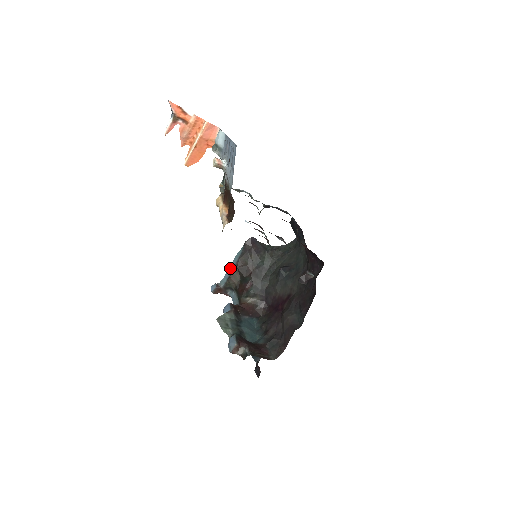
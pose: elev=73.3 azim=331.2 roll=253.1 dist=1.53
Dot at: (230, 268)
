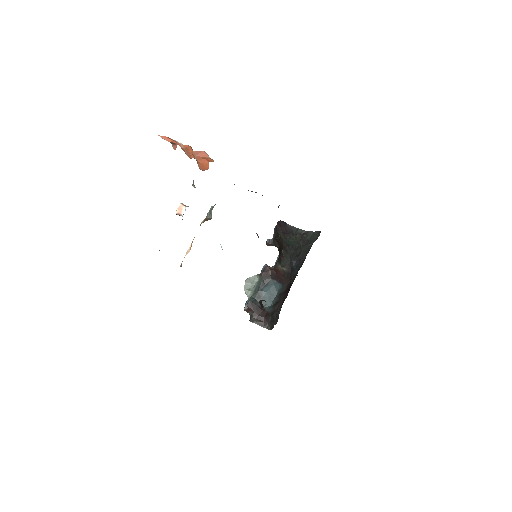
Dot at: occluded
